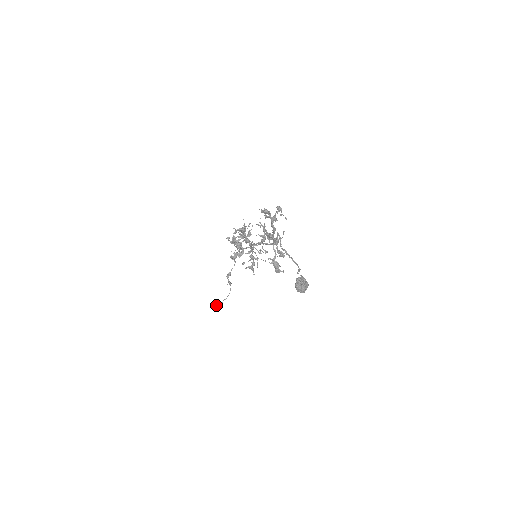
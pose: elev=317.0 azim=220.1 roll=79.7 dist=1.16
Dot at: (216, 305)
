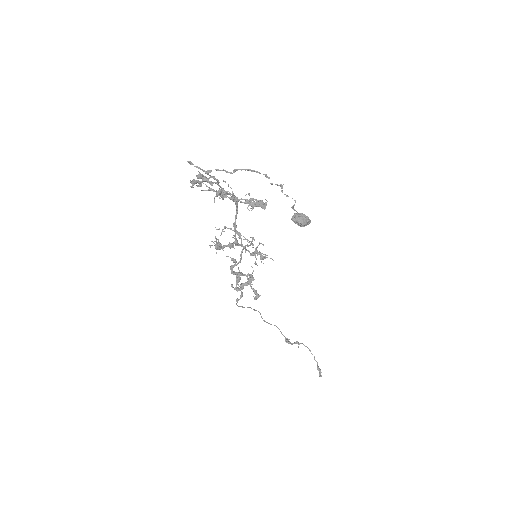
Dot at: occluded
